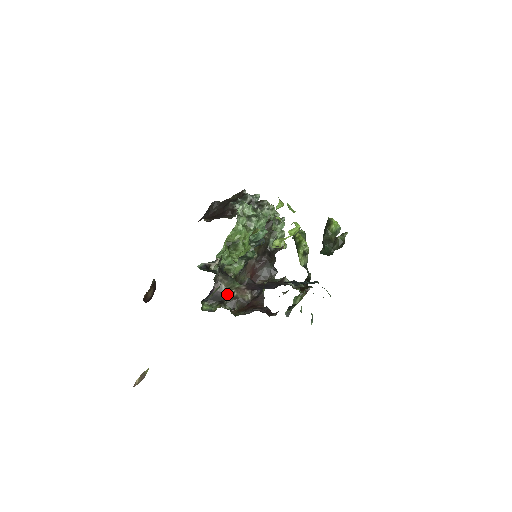
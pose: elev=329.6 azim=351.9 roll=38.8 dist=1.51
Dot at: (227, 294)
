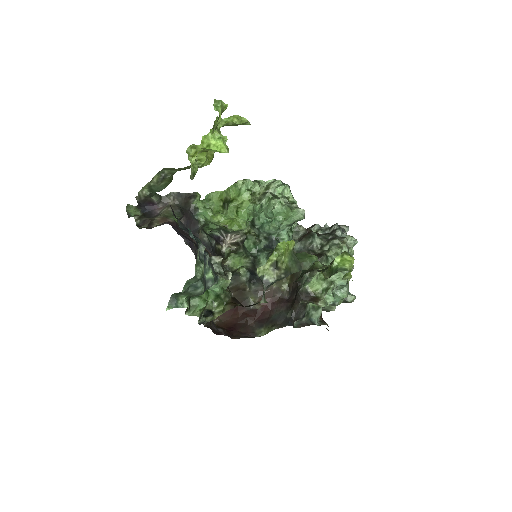
Dot at: (156, 216)
